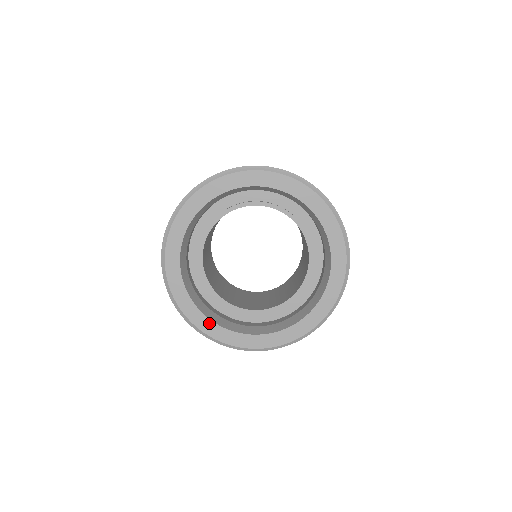
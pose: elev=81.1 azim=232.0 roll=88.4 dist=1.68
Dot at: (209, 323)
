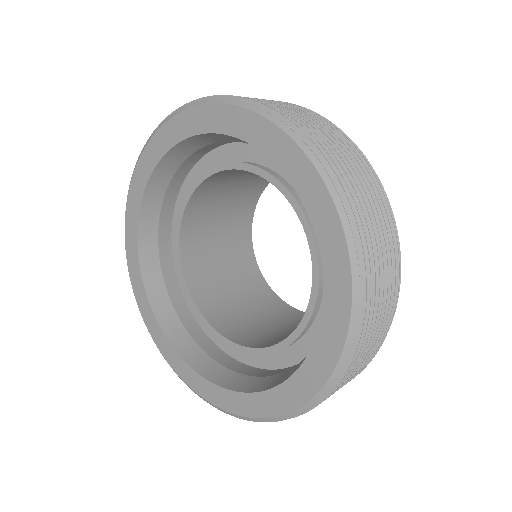
Dot at: (168, 346)
